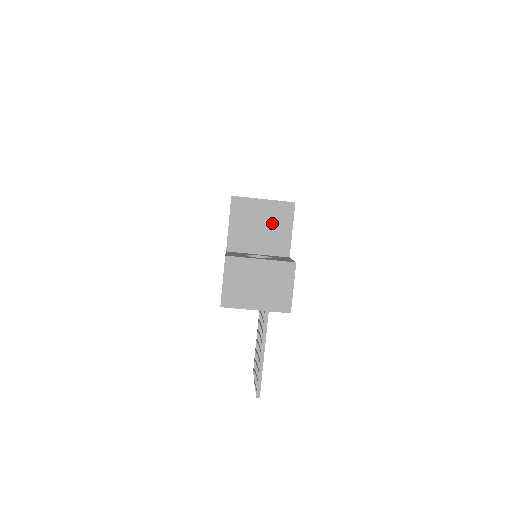
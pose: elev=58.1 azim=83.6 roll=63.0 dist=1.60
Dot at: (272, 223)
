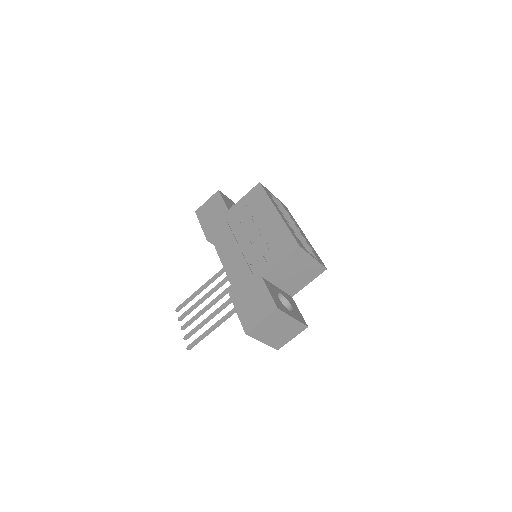
Dot at: (304, 274)
